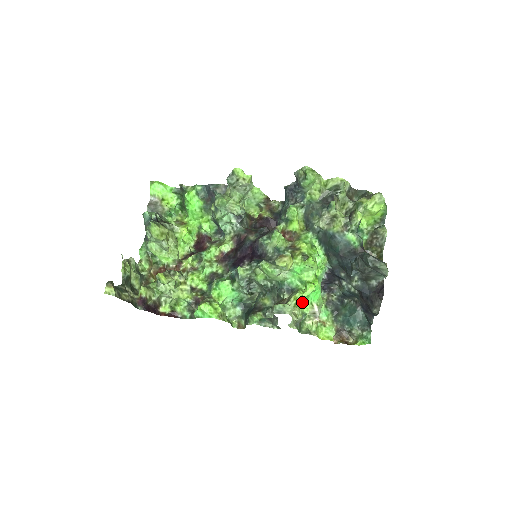
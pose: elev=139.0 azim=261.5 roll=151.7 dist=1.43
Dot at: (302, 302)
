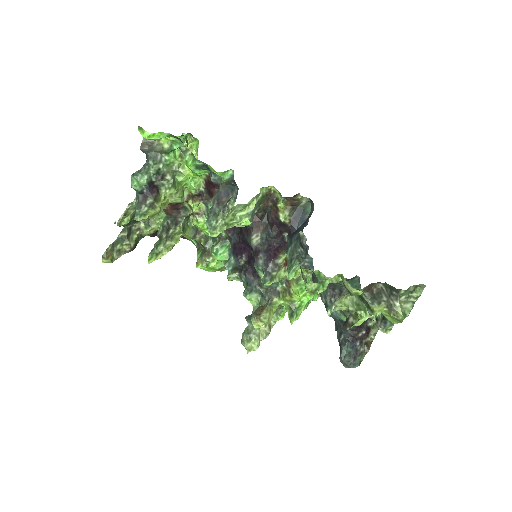
Dot at: occluded
